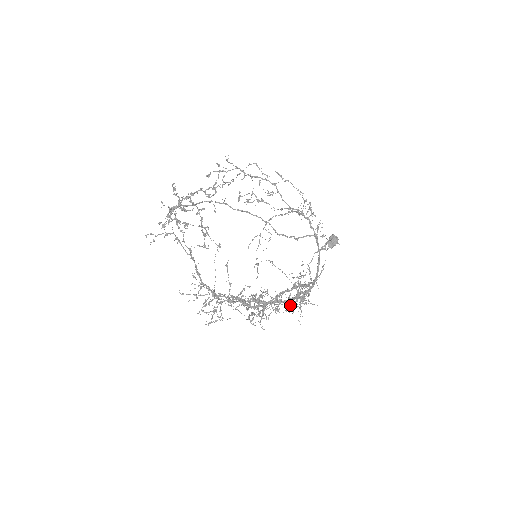
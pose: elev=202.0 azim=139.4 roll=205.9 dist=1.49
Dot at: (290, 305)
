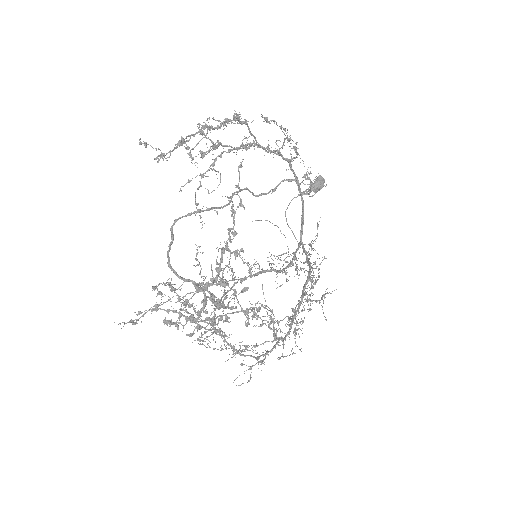
Dot at: occluded
